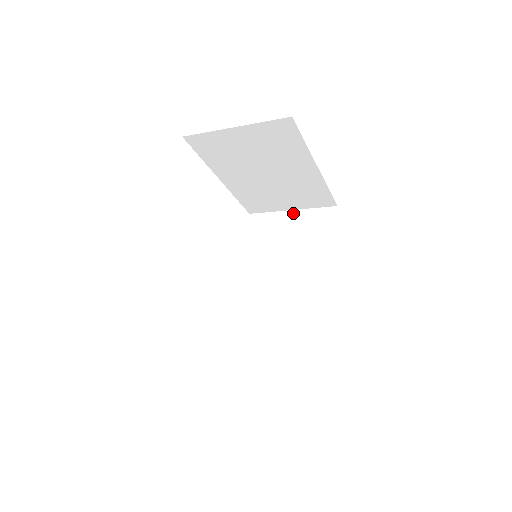
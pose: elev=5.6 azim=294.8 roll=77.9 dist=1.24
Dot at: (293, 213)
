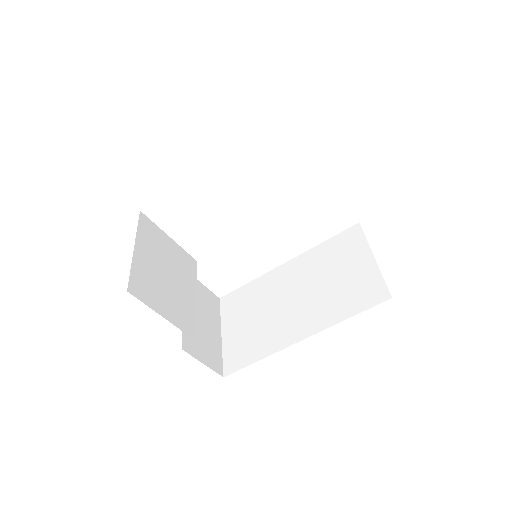
Dot at: (371, 260)
